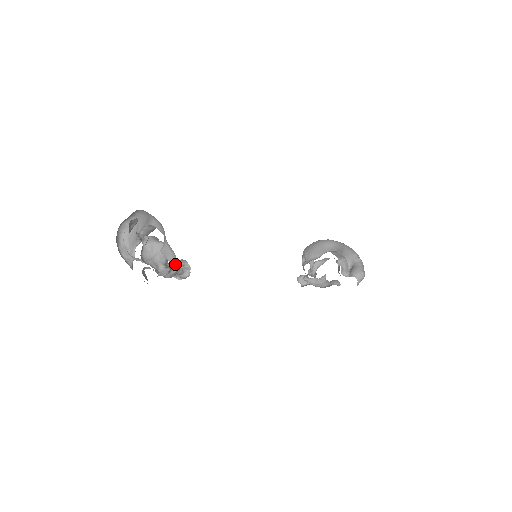
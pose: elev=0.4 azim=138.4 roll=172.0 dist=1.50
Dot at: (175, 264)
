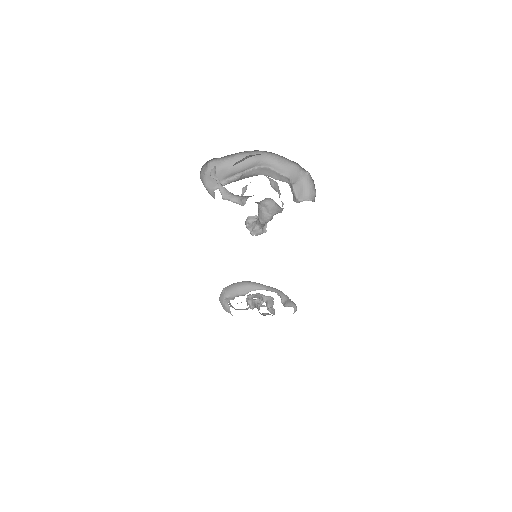
Dot at: (248, 220)
